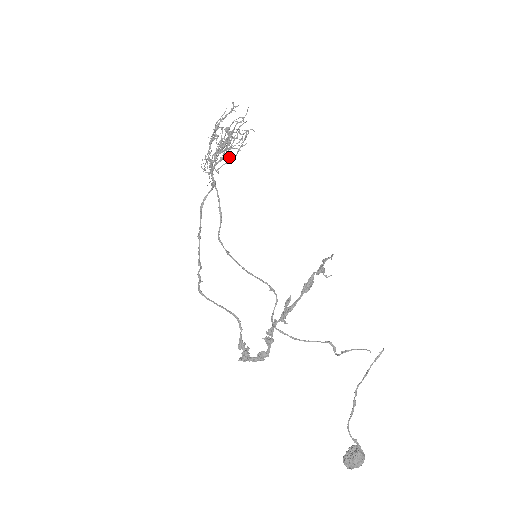
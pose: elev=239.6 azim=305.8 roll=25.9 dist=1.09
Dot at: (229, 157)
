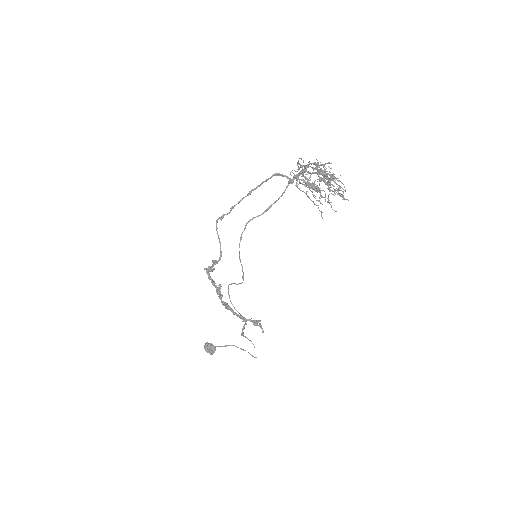
Dot at: occluded
